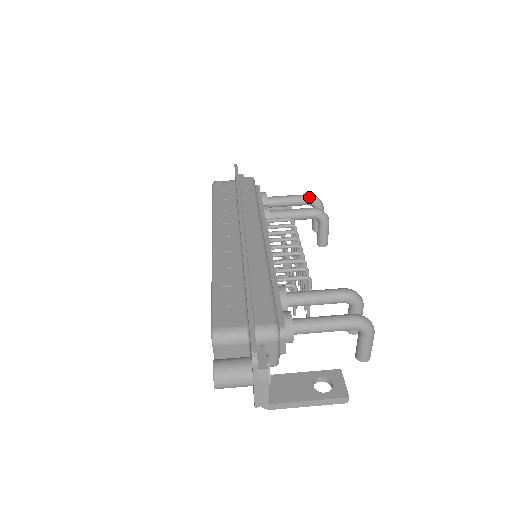
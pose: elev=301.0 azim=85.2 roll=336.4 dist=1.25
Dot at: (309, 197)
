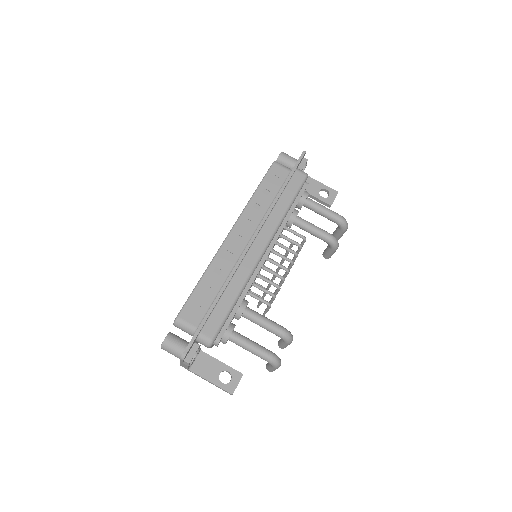
Dot at: (338, 219)
